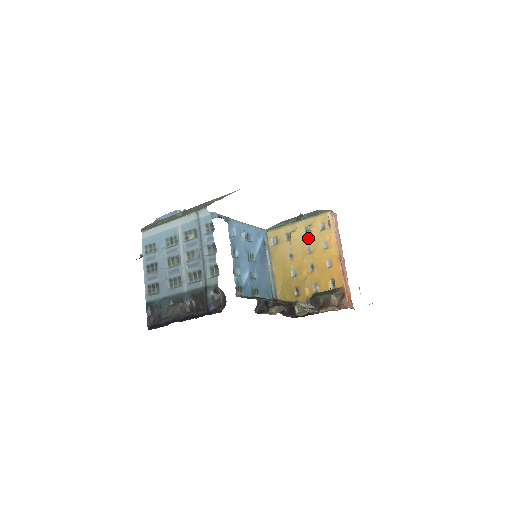
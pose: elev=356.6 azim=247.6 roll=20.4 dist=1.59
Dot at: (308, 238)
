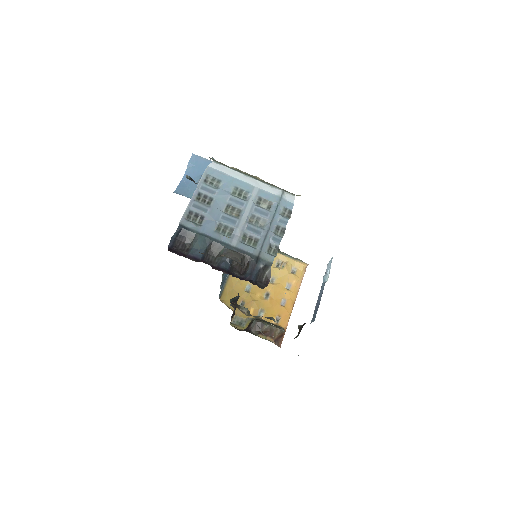
Dot at: (278, 271)
